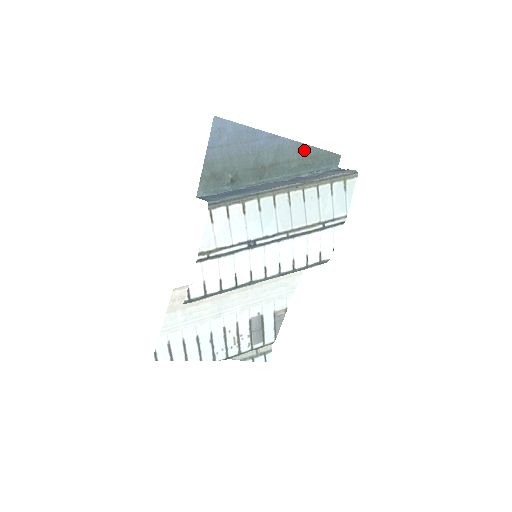
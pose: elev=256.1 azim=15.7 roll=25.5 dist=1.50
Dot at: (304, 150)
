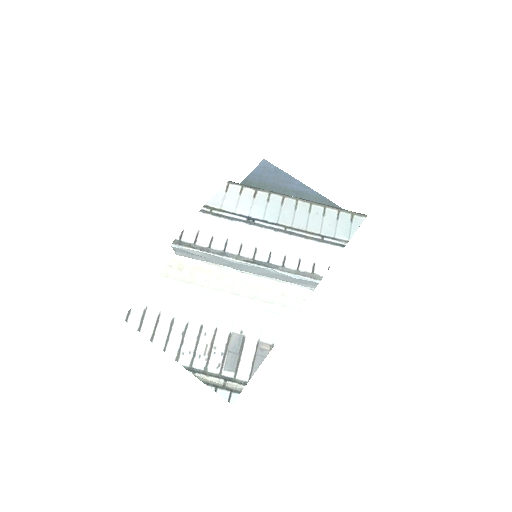
Dot at: (328, 204)
